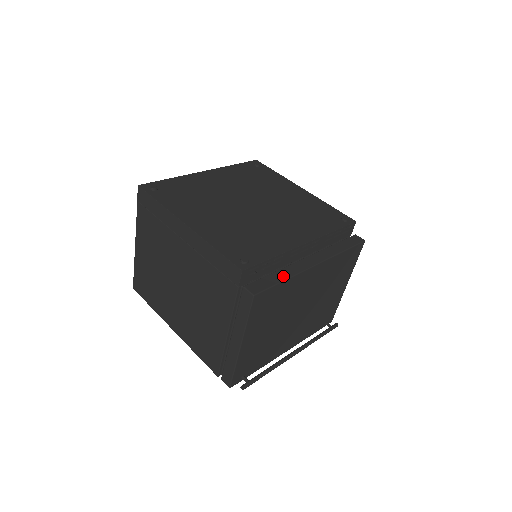
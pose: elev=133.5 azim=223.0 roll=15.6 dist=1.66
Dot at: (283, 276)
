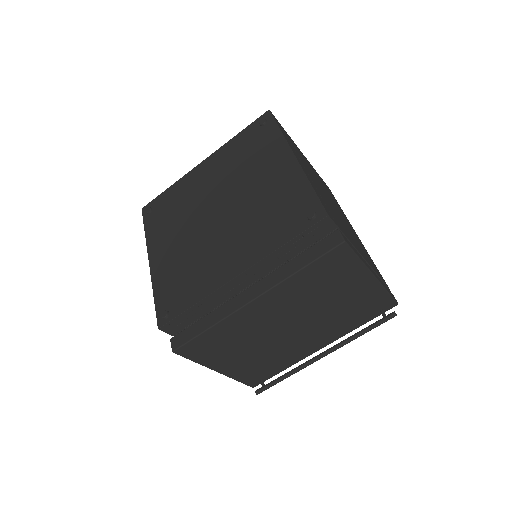
Dot at: (209, 323)
